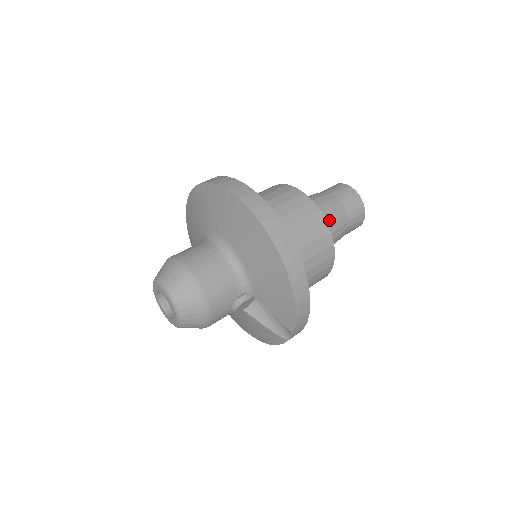
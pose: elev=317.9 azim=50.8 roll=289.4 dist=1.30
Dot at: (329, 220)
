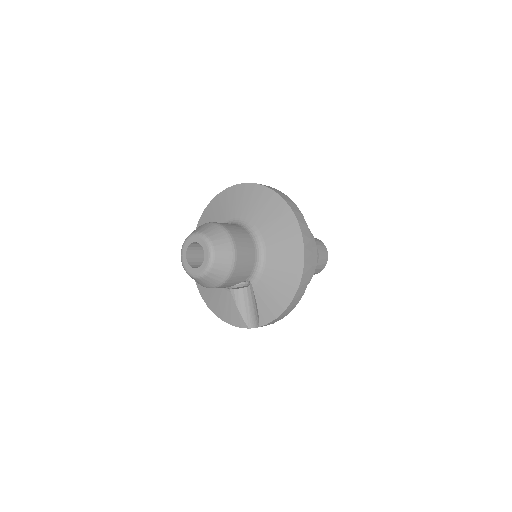
Dot at: occluded
